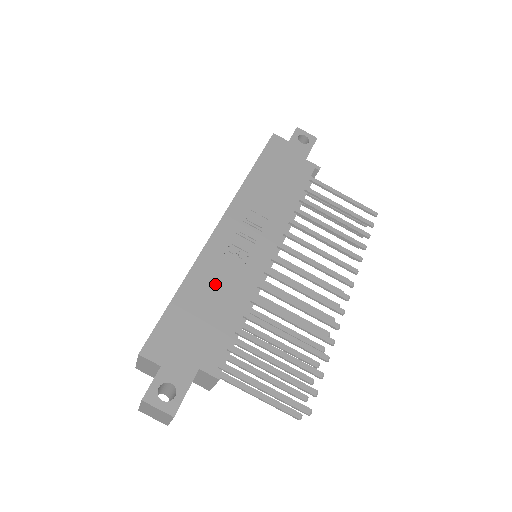
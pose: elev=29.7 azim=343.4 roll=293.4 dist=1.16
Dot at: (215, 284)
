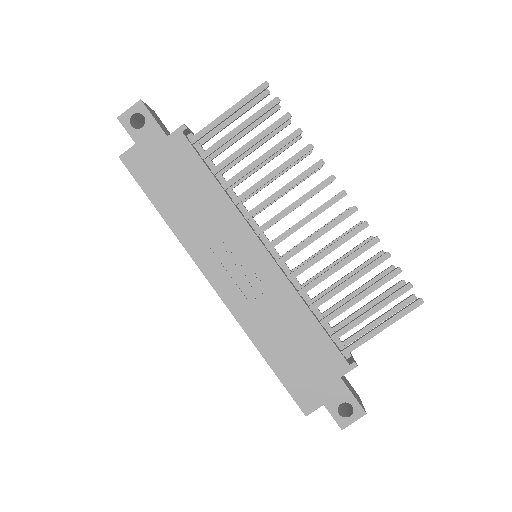
Dot at: (274, 325)
